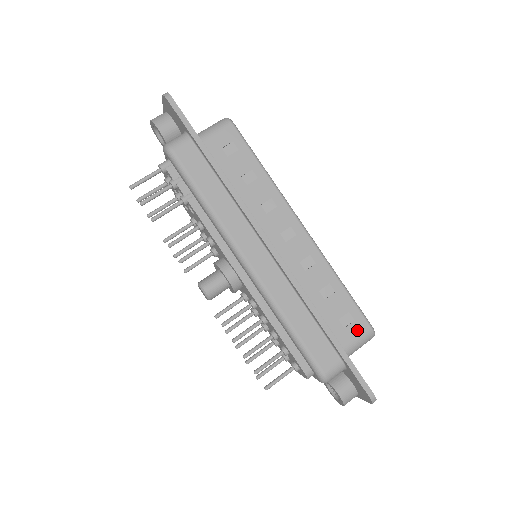
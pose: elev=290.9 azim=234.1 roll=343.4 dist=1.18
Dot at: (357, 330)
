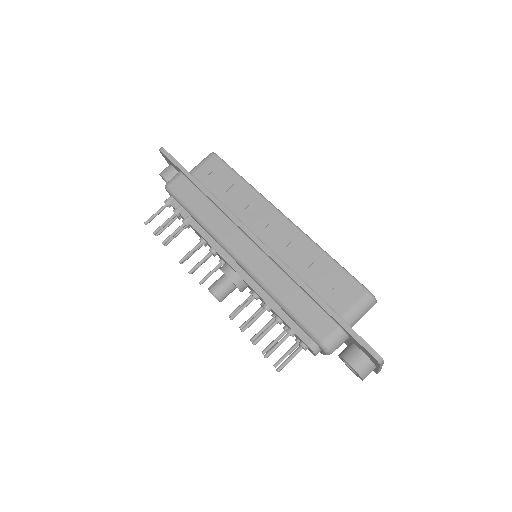
Dot at: (352, 296)
